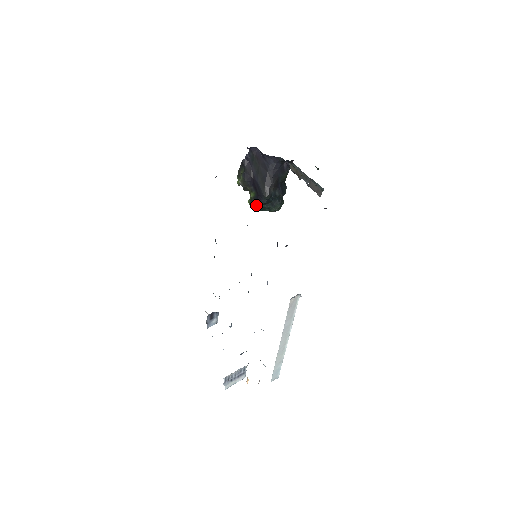
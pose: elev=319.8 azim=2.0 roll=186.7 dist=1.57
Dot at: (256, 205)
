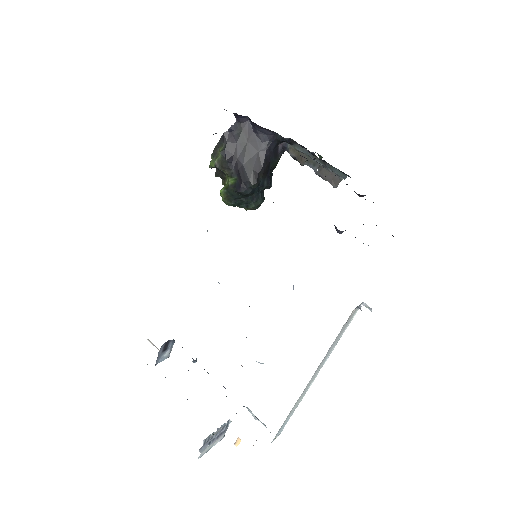
Dot at: (233, 196)
